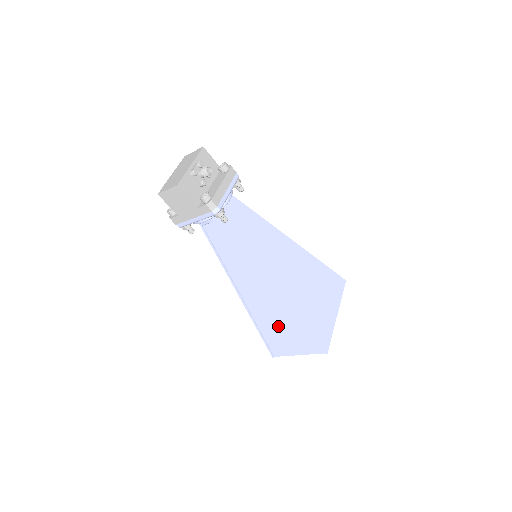
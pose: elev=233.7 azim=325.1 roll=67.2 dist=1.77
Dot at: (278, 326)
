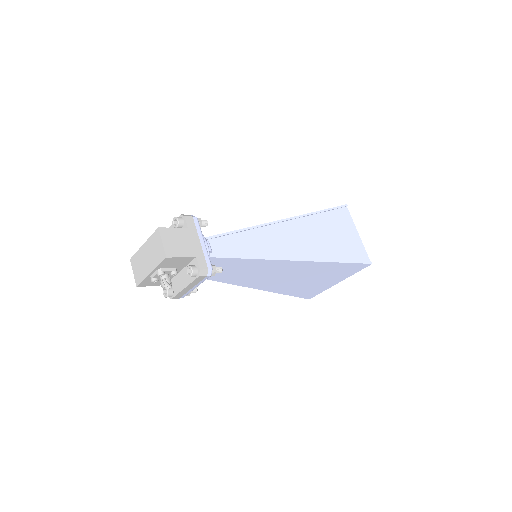
Dot at: occluded
